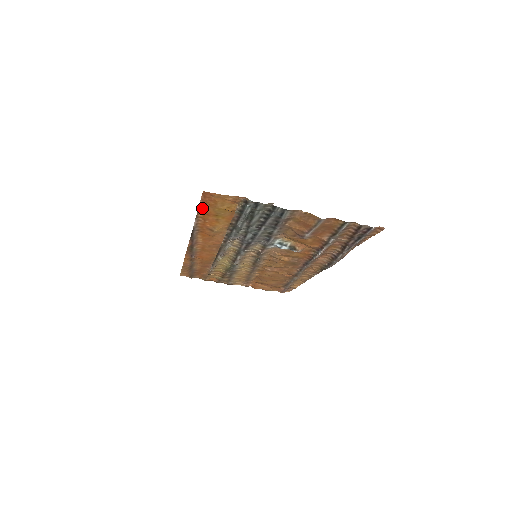
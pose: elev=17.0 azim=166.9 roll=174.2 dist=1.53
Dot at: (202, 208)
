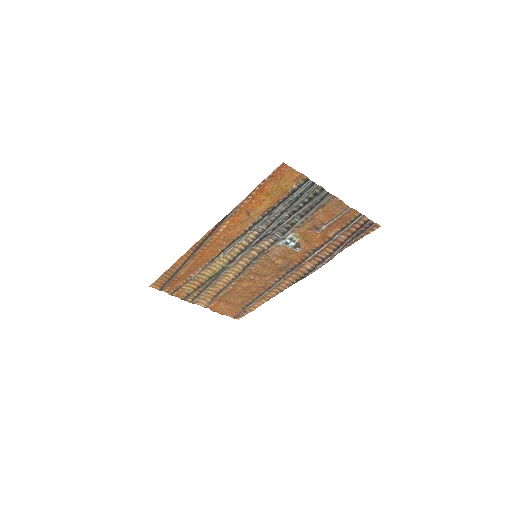
Dot at: (264, 183)
